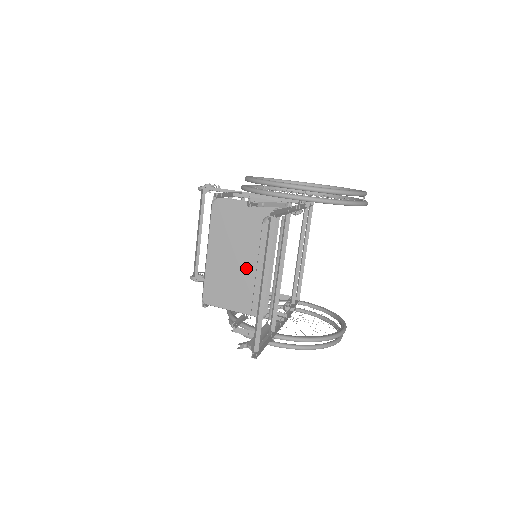
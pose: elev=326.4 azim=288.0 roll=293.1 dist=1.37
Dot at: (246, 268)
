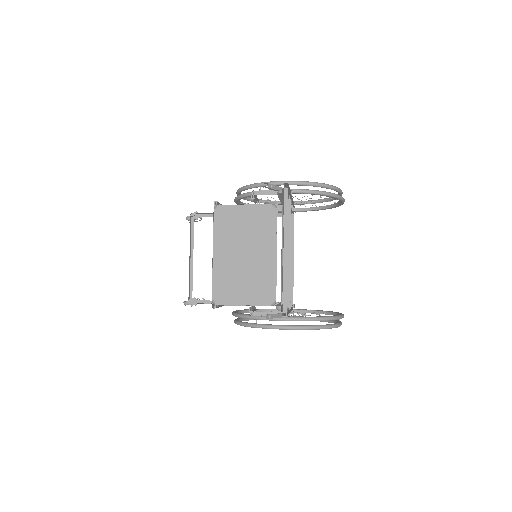
Dot at: (252, 261)
